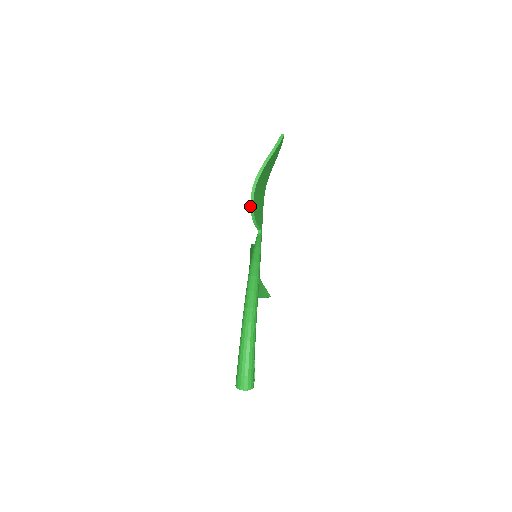
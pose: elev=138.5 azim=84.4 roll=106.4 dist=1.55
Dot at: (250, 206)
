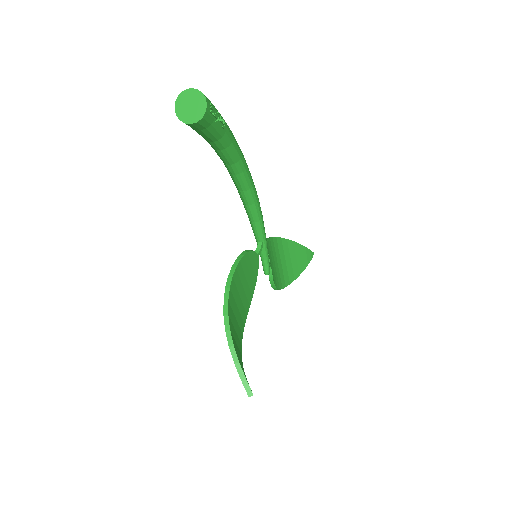
Dot at: occluded
